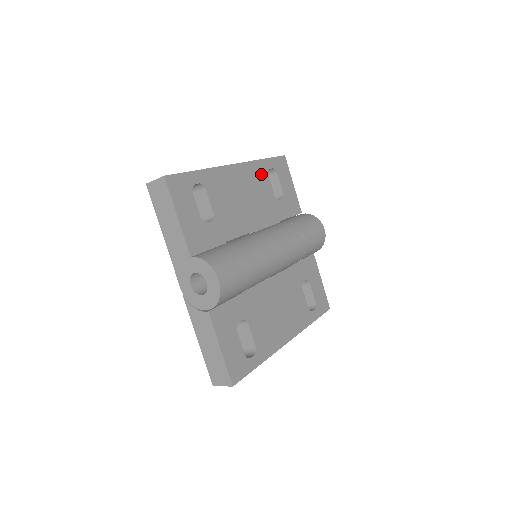
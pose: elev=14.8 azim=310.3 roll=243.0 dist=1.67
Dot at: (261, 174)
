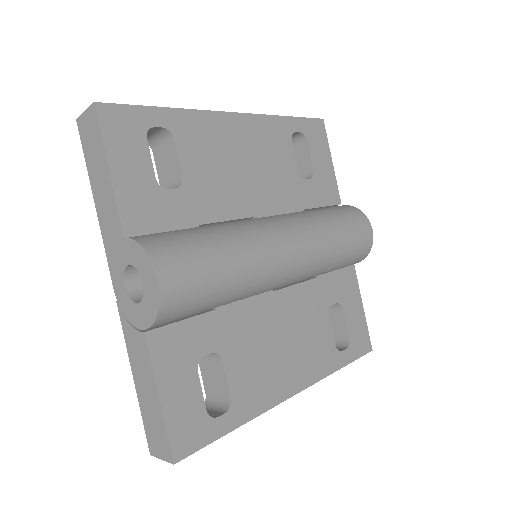
Dot at: (279, 136)
